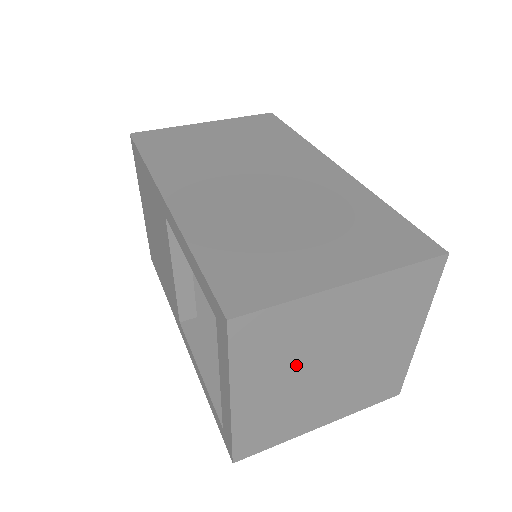
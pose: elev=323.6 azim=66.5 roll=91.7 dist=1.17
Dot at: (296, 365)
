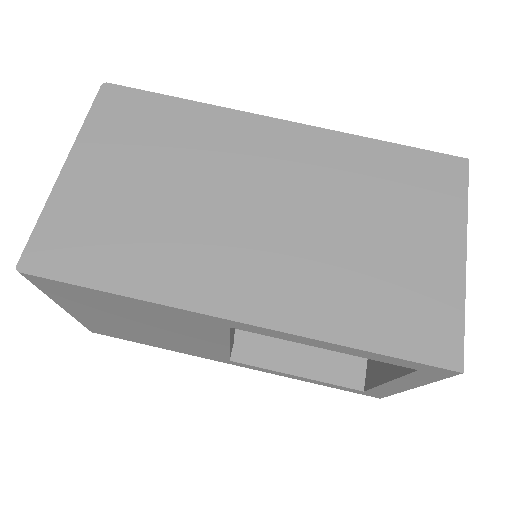
Dot at: occluded
